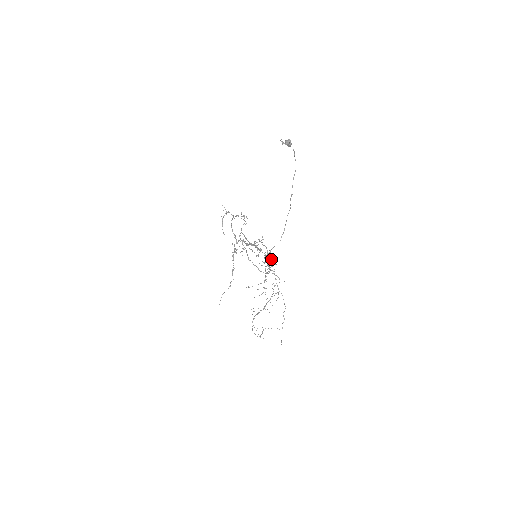
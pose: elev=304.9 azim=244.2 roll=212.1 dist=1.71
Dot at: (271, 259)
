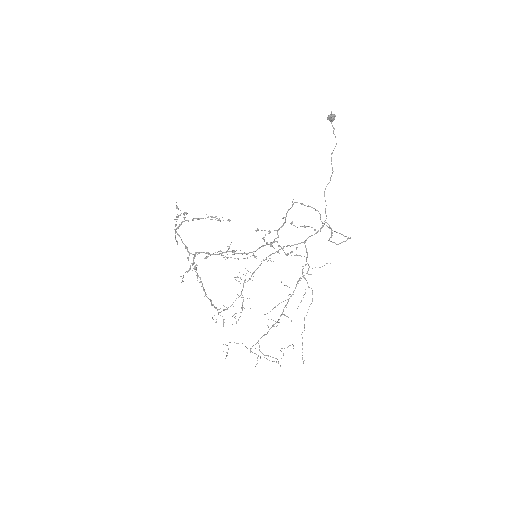
Dot at: occluded
